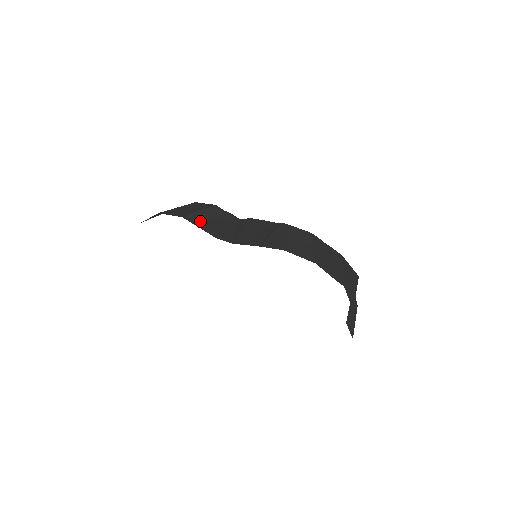
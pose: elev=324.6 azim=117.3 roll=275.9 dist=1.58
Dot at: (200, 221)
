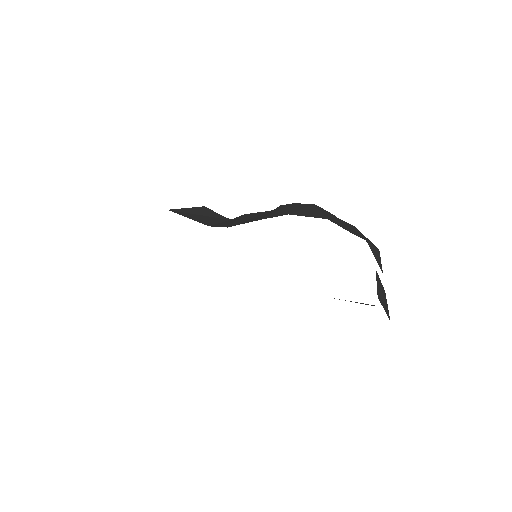
Dot at: (188, 214)
